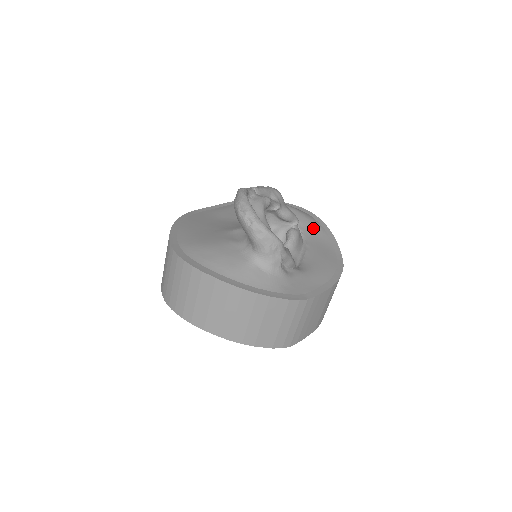
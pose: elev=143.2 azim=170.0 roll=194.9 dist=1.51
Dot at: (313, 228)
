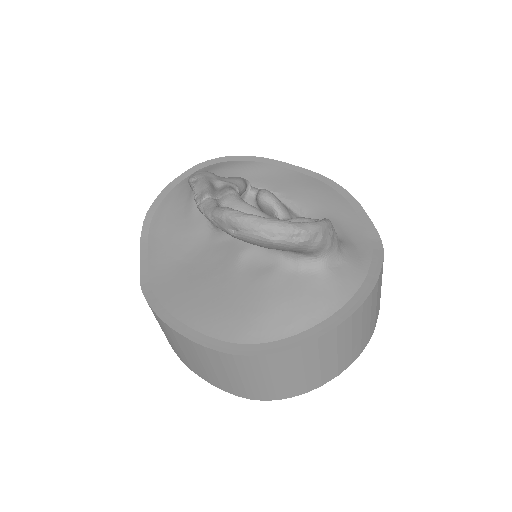
Dot at: (250, 171)
